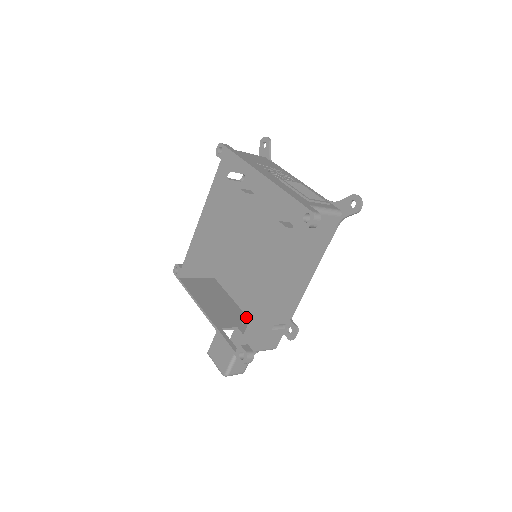
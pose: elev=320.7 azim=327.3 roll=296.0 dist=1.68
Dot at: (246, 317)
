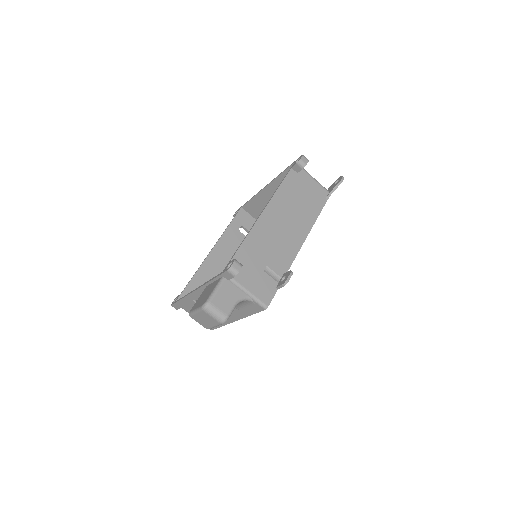
Dot at: occluded
